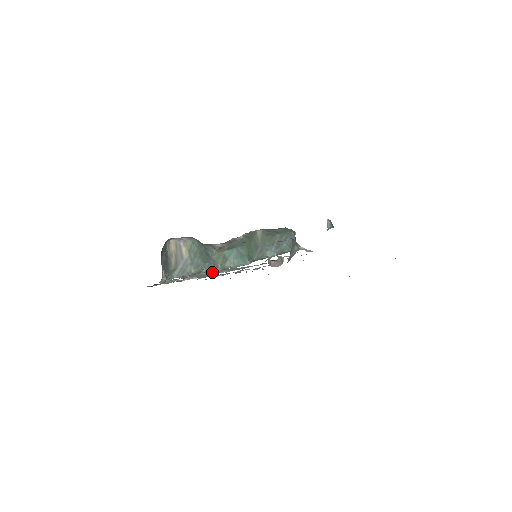
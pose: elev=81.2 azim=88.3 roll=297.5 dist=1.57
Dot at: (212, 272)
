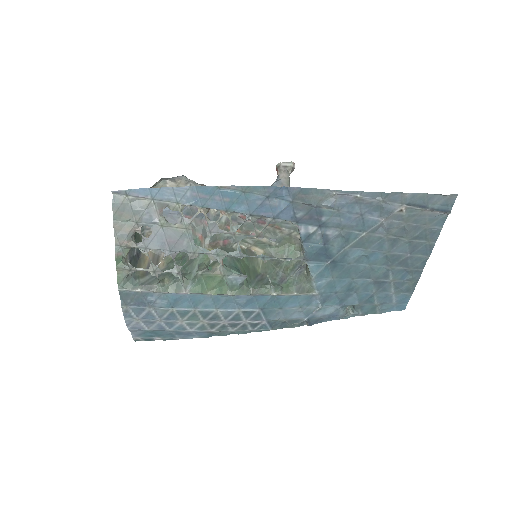
Dot at: (196, 251)
